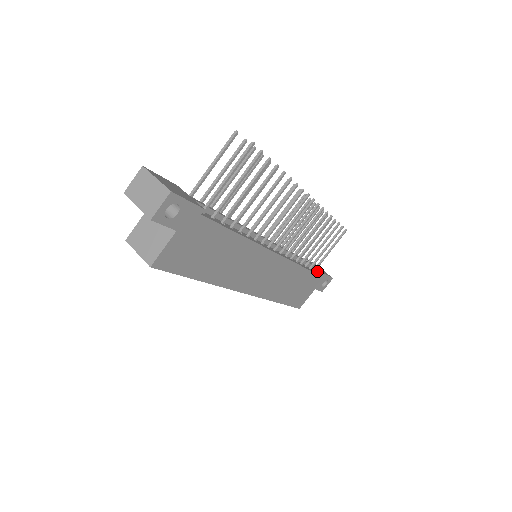
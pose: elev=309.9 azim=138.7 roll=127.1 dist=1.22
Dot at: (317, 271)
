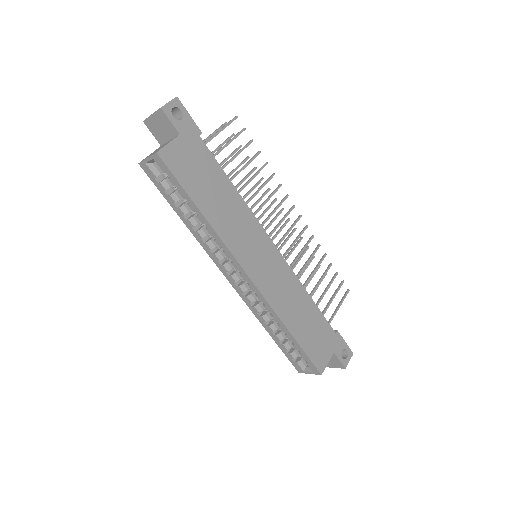
Dot at: occluded
